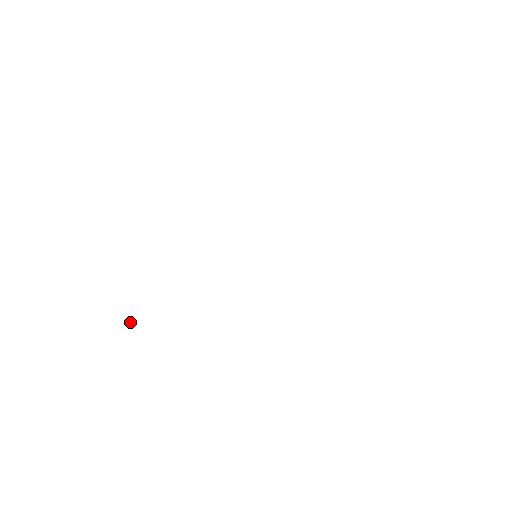
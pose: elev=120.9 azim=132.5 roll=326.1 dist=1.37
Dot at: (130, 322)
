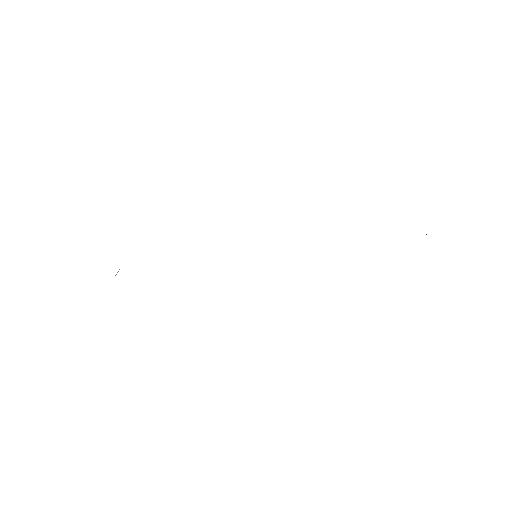
Dot at: (117, 272)
